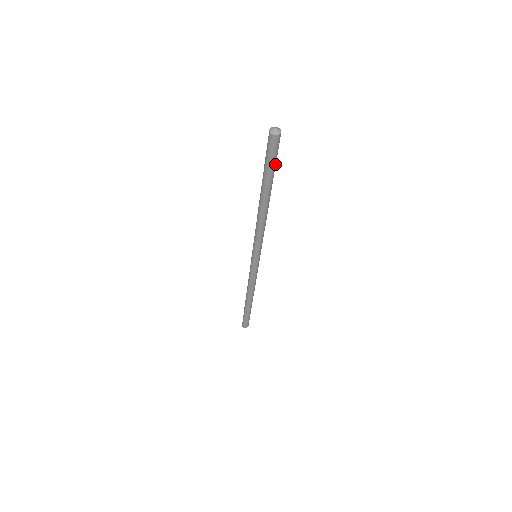
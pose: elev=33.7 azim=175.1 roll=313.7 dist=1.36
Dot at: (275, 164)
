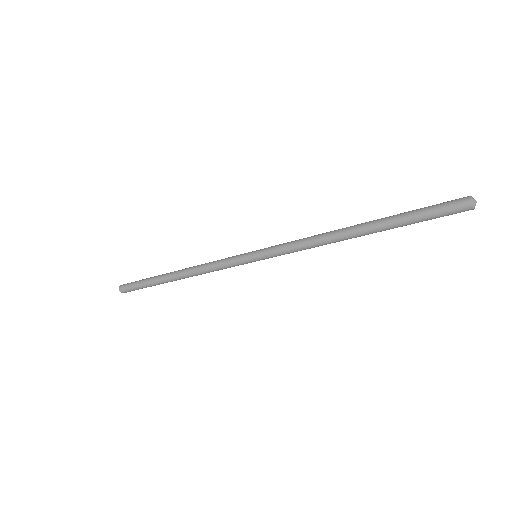
Dot at: occluded
